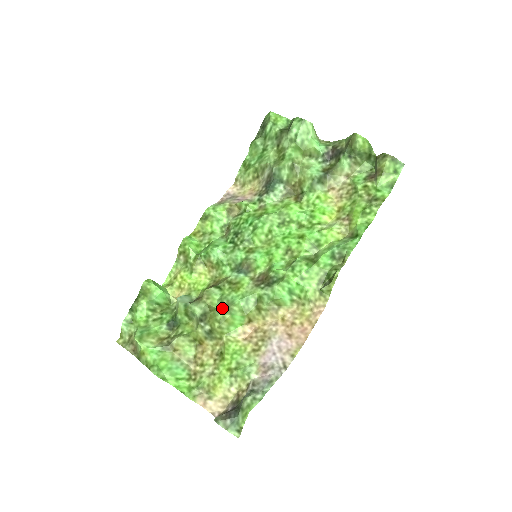
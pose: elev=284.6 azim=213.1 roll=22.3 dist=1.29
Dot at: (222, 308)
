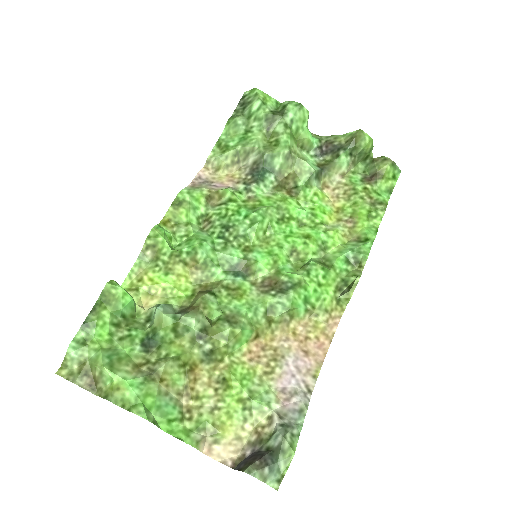
Dot at: (228, 320)
